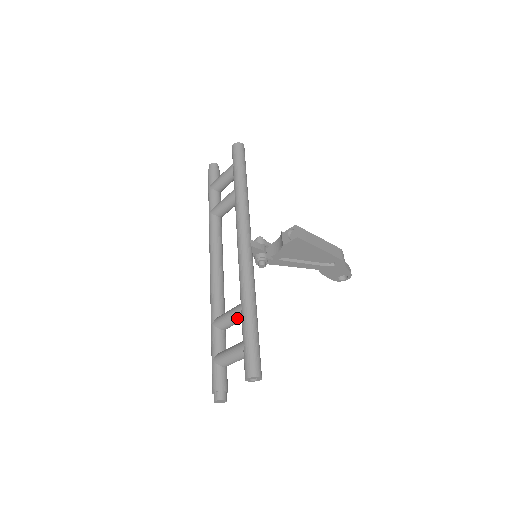
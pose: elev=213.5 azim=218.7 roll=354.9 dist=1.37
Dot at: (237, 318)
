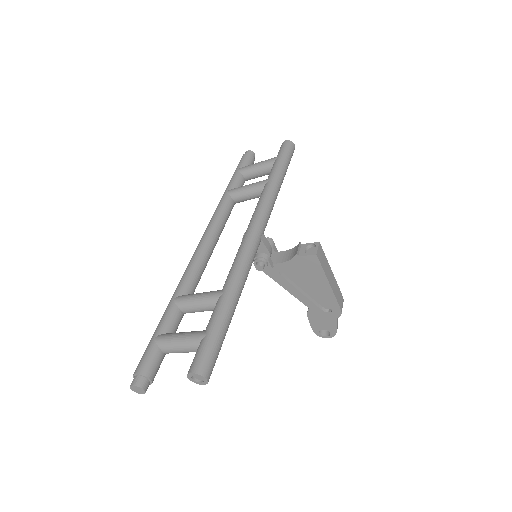
Dot at: (209, 304)
